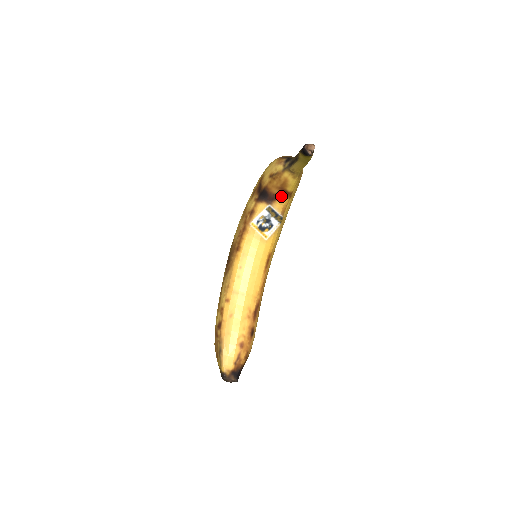
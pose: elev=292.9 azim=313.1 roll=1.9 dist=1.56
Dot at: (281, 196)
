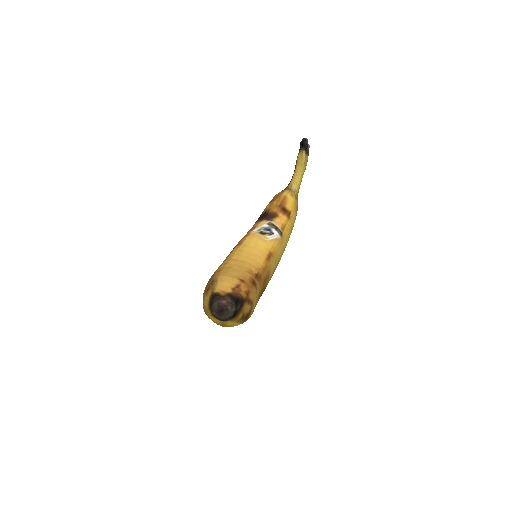
Dot at: (280, 214)
